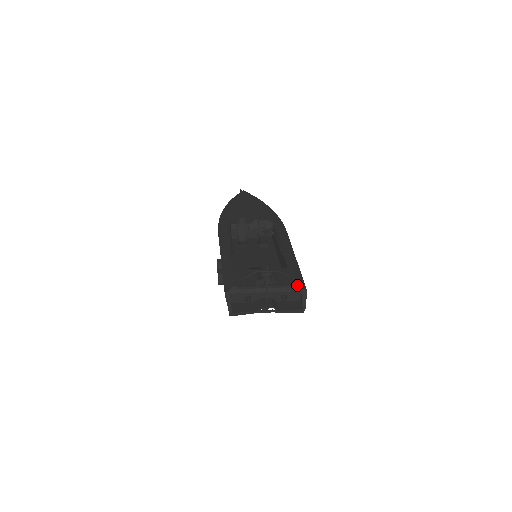
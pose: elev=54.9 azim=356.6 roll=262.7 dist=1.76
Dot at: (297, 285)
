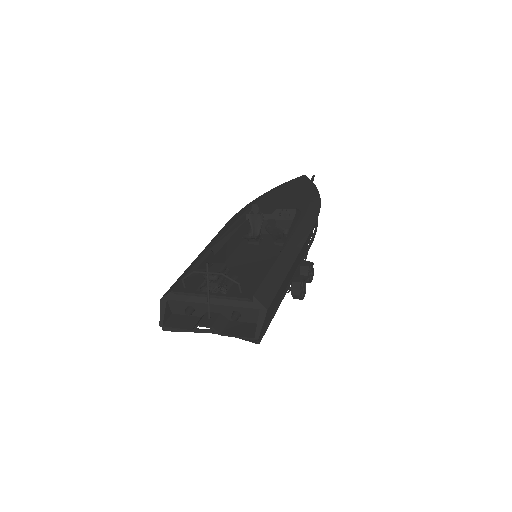
Dot at: (254, 299)
